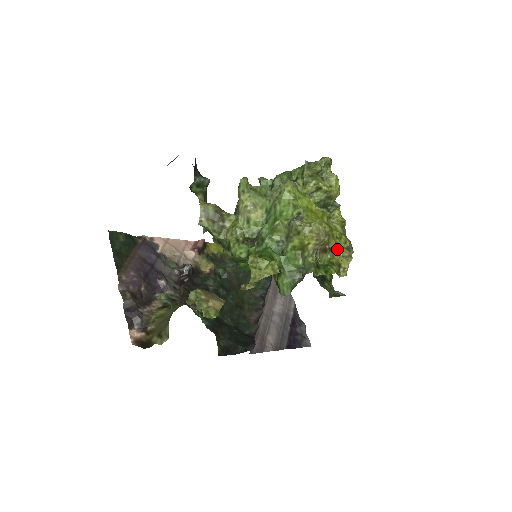
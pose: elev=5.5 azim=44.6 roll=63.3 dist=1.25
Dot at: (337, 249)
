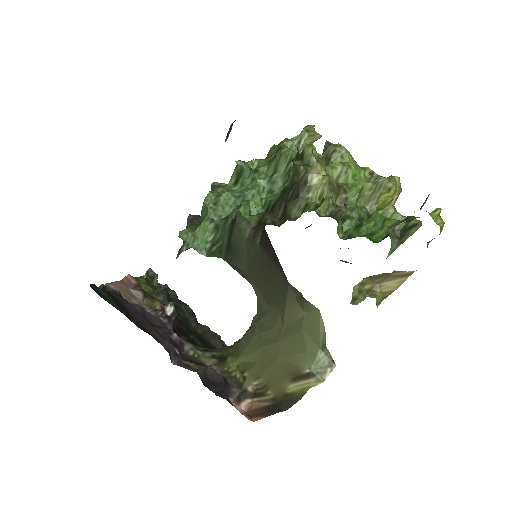
Dot at: occluded
